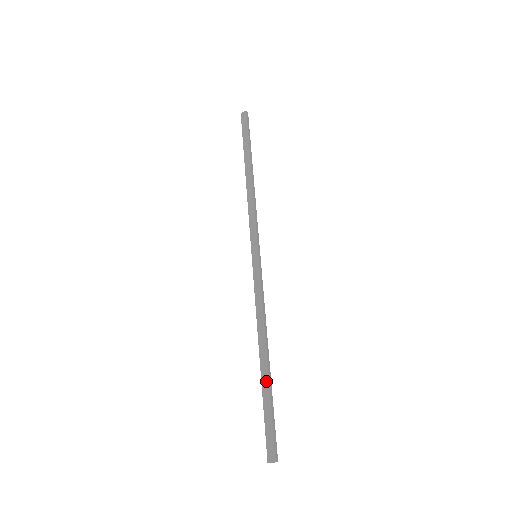
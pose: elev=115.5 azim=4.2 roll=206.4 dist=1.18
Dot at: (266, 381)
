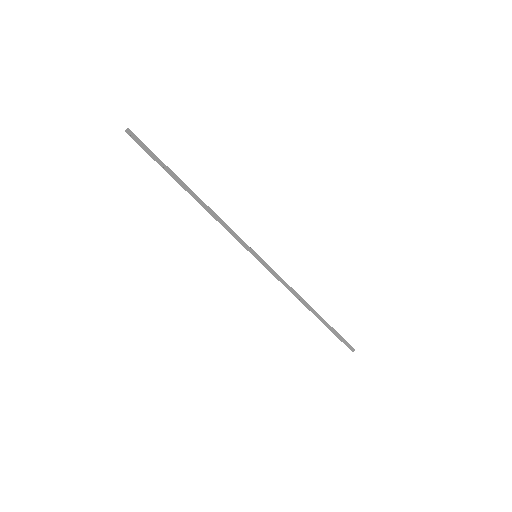
Dot at: occluded
